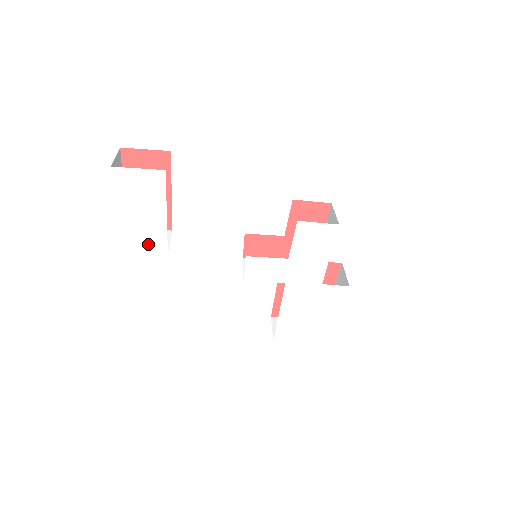
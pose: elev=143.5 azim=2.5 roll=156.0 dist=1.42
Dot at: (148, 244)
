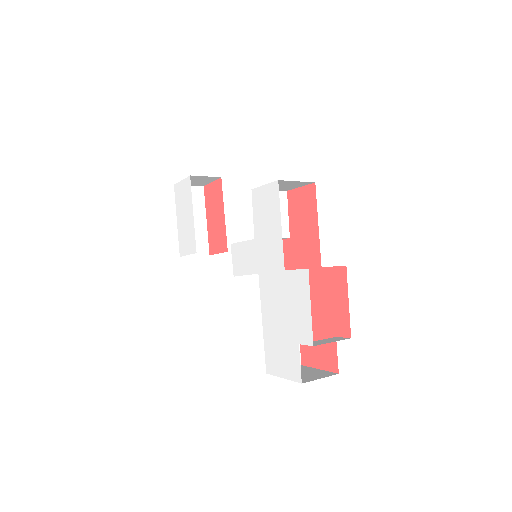
Dot at: (189, 246)
